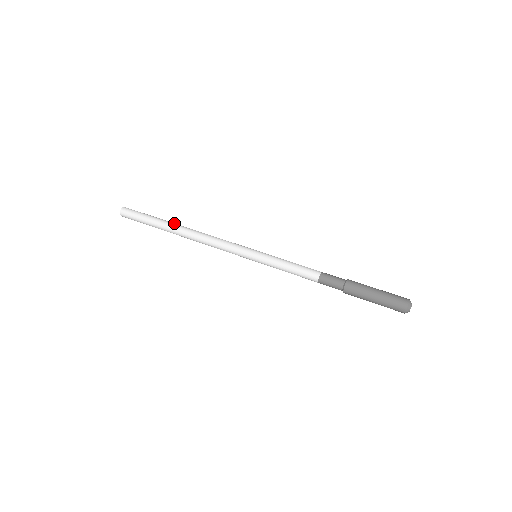
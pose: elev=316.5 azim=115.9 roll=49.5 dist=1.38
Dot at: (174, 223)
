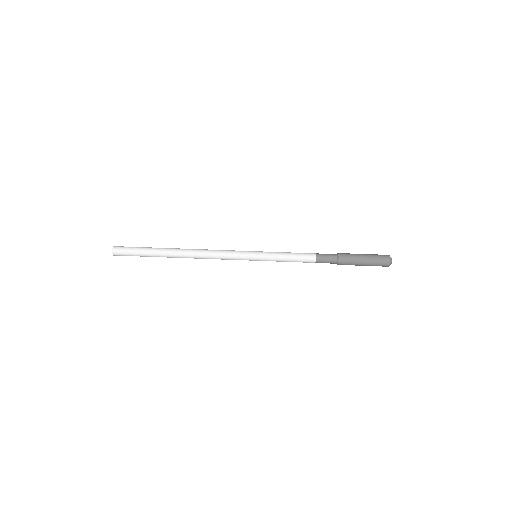
Dot at: occluded
